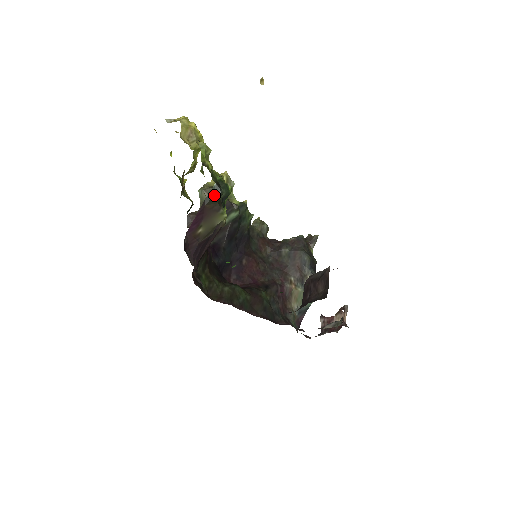
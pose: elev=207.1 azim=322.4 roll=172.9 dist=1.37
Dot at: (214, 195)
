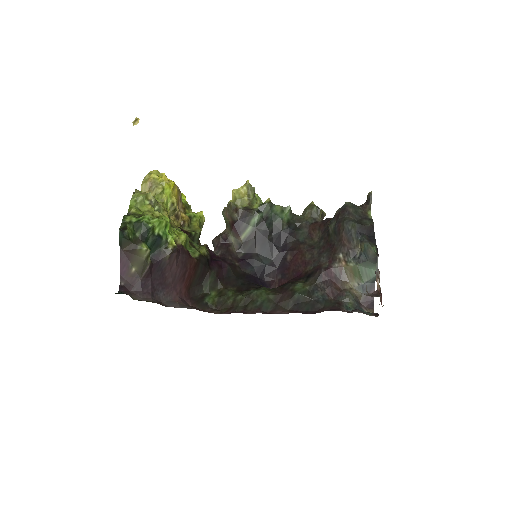
Dot at: (122, 239)
